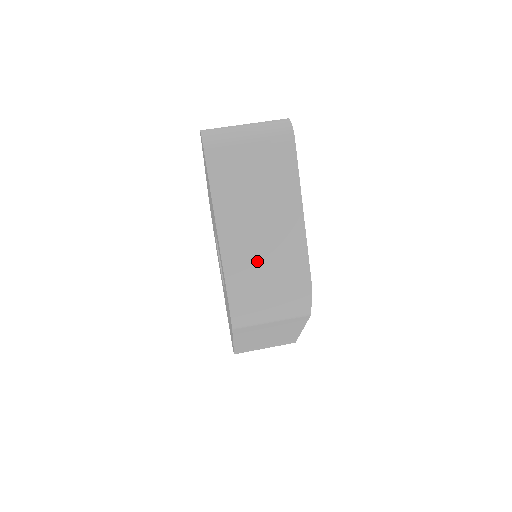
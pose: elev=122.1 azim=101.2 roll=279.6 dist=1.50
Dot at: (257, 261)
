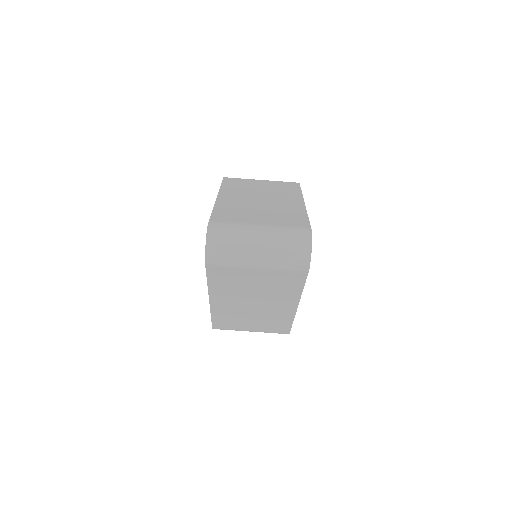
Dot at: (244, 319)
